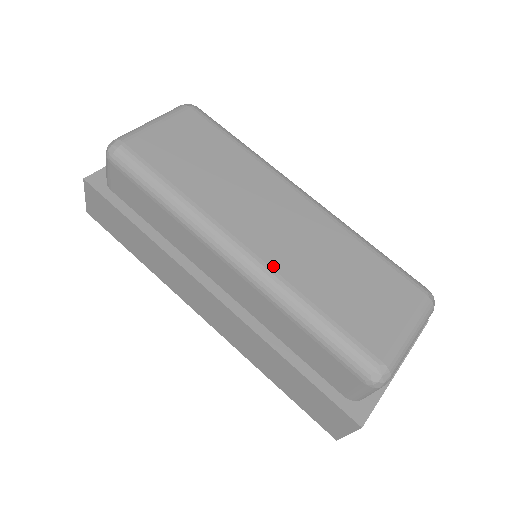
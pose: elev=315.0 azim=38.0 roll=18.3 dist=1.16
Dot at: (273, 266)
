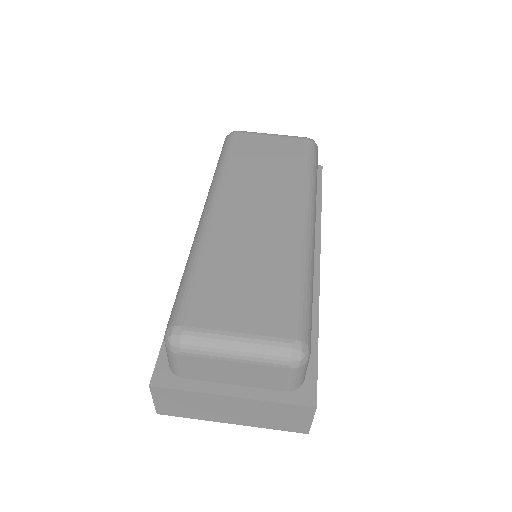
Dot at: (213, 228)
